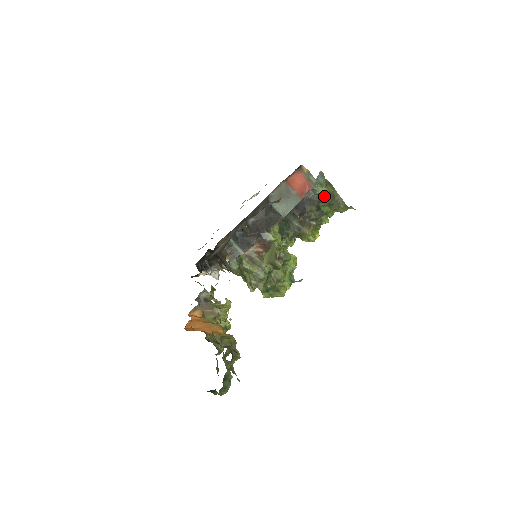
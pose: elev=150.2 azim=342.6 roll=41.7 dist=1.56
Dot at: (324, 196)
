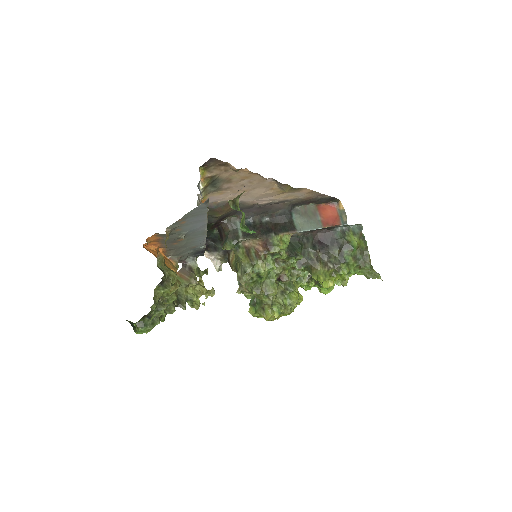
Dot at: (352, 244)
